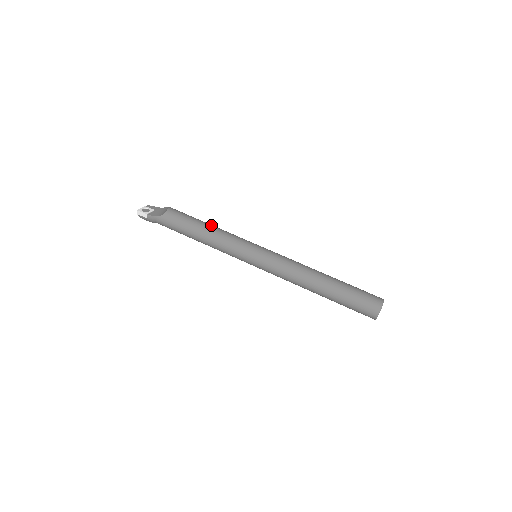
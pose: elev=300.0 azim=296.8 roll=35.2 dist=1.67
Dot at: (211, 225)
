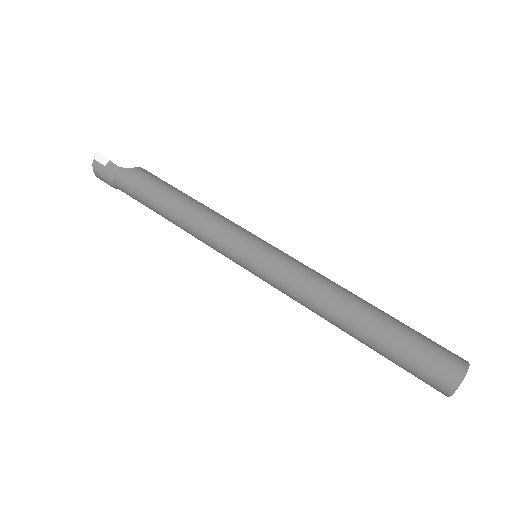
Dot at: occluded
